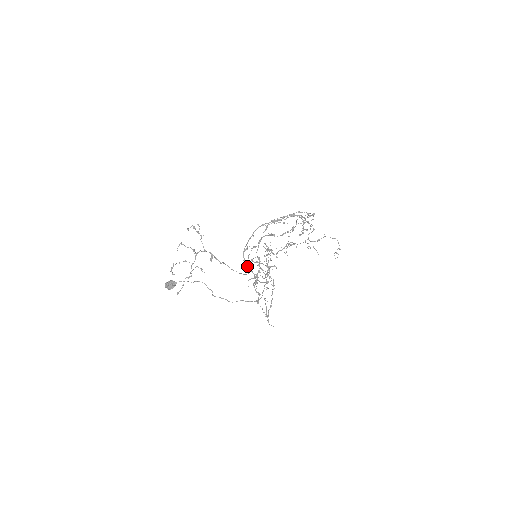
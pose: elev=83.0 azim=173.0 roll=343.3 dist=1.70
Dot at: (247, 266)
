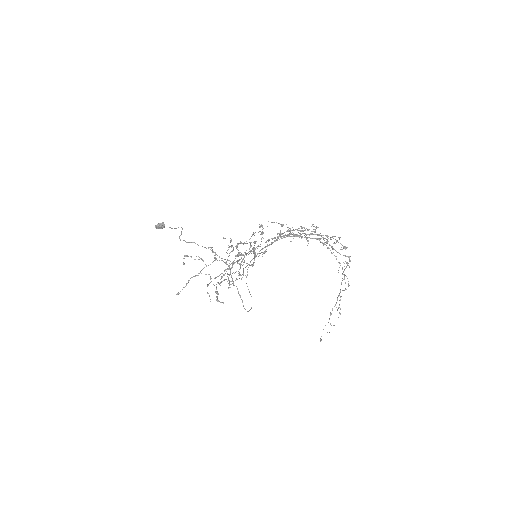
Dot at: occluded
